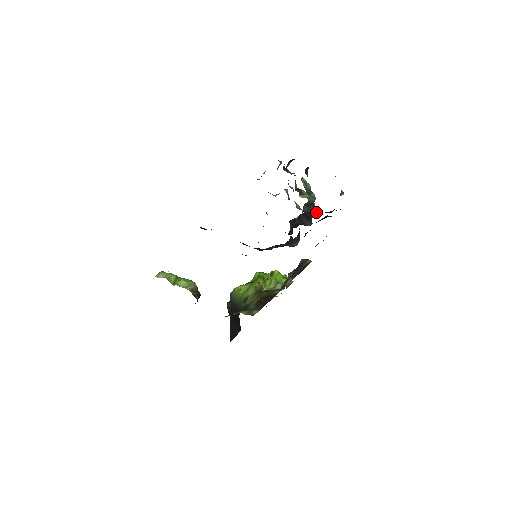
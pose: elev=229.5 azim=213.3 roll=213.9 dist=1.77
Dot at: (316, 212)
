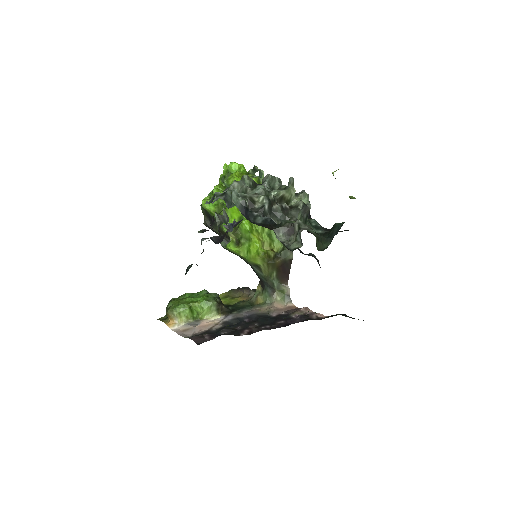
Dot at: occluded
